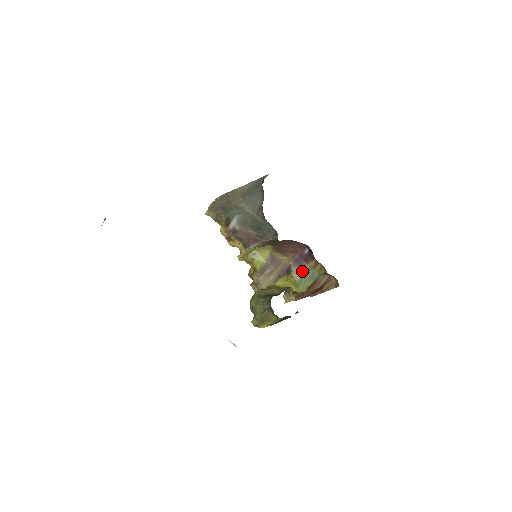
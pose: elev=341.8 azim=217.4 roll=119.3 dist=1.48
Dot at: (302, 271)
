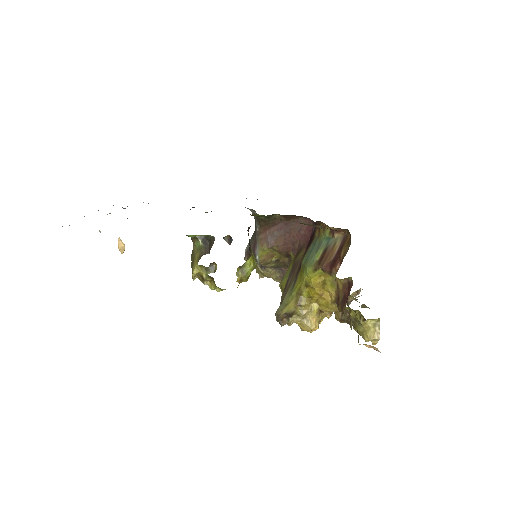
Dot at: (309, 249)
